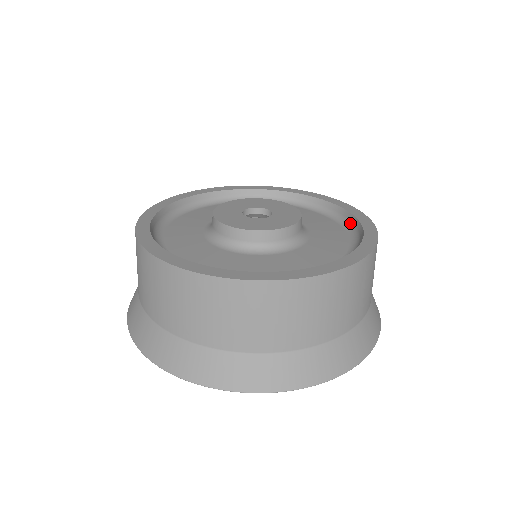
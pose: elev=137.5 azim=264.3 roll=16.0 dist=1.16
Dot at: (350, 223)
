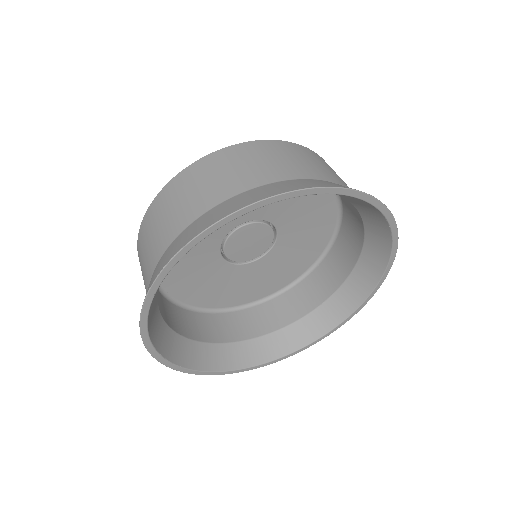
Dot at: occluded
